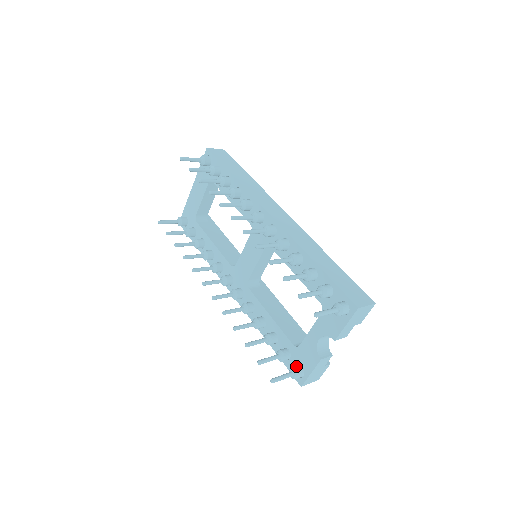
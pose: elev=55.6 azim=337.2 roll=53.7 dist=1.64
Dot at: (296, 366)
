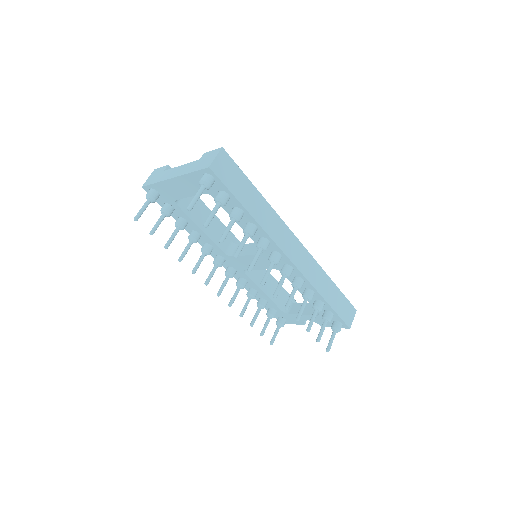
Dot at: (282, 321)
